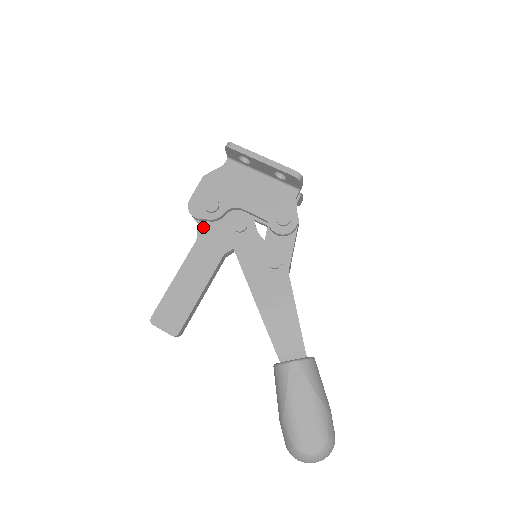
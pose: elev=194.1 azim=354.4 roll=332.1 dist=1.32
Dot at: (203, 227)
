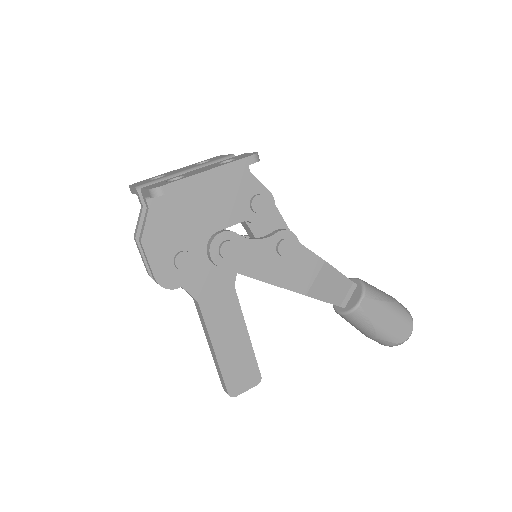
Dot at: (191, 285)
